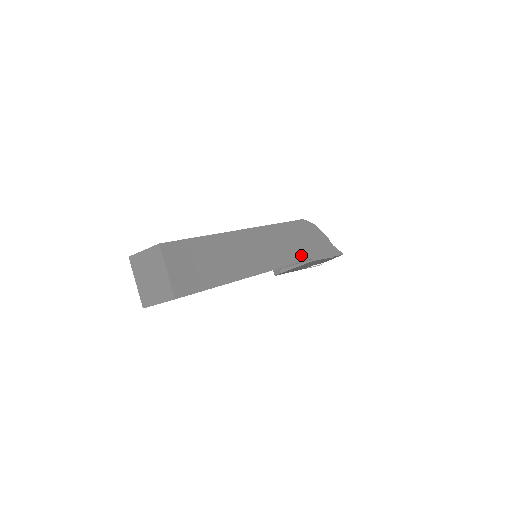
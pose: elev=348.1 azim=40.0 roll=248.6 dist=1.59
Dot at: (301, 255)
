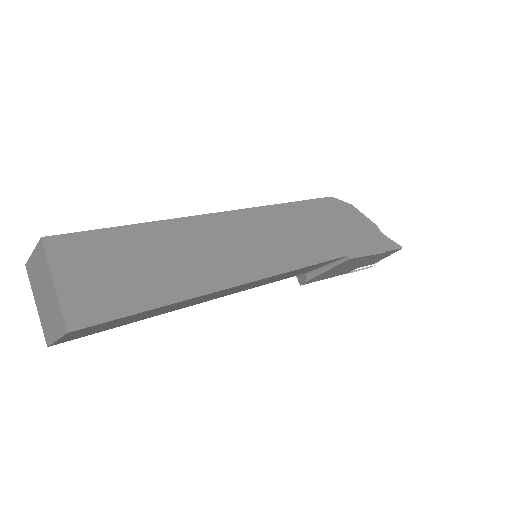
Dot at: (327, 250)
